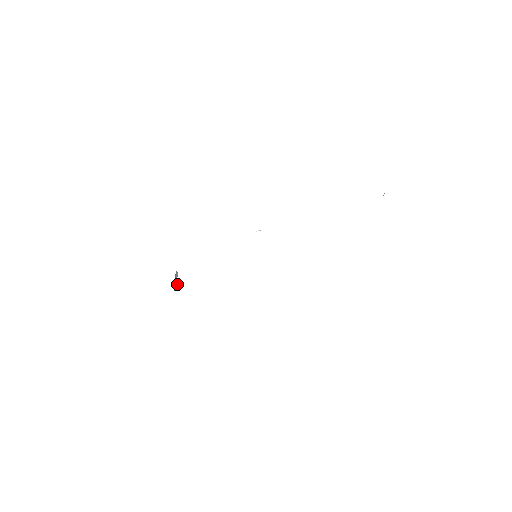
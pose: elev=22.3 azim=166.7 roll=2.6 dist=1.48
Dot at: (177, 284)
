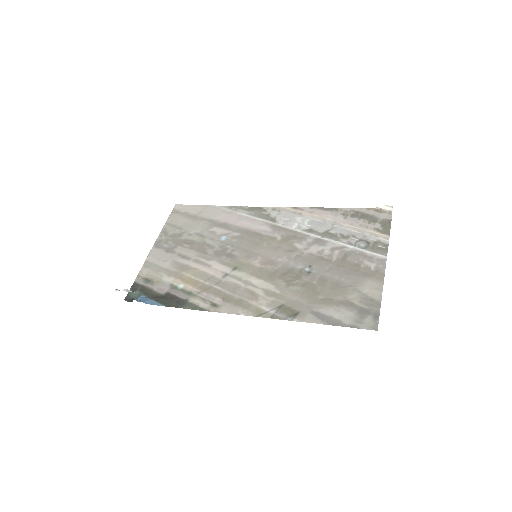
Dot at: occluded
